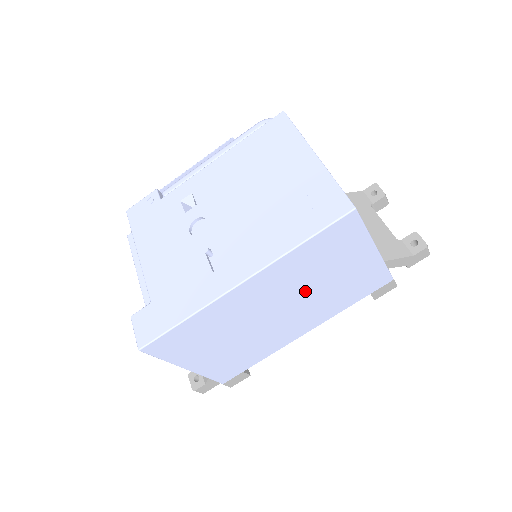
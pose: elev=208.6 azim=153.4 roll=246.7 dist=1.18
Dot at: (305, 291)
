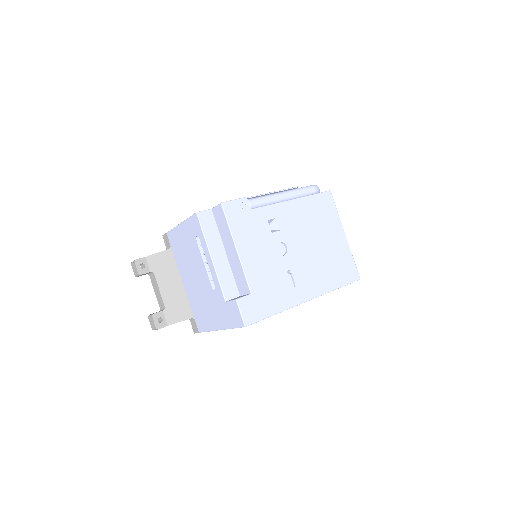
Dot at: occluded
